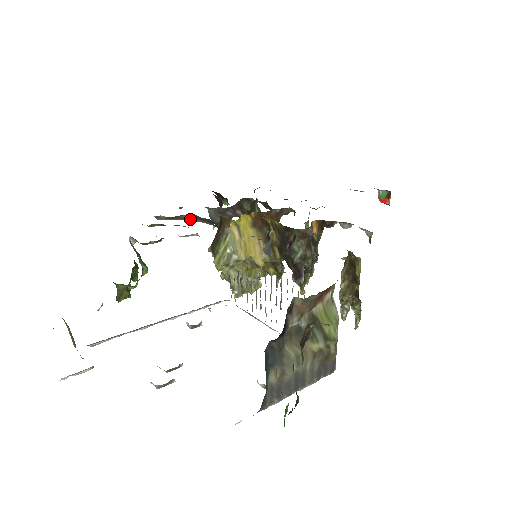
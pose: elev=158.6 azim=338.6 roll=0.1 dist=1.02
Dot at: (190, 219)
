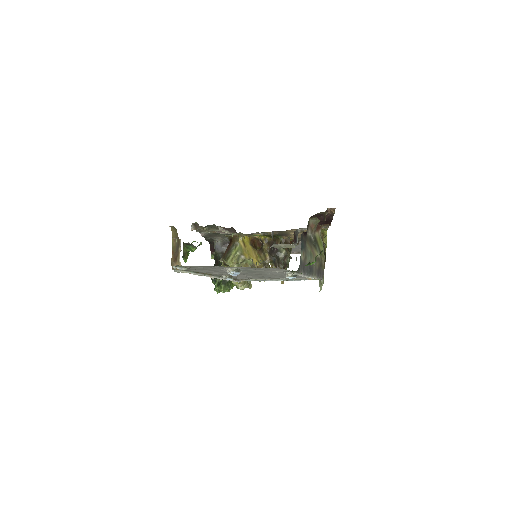
Dot at: (216, 232)
